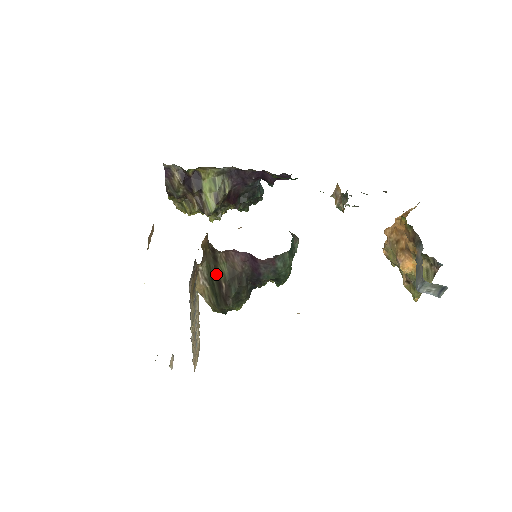
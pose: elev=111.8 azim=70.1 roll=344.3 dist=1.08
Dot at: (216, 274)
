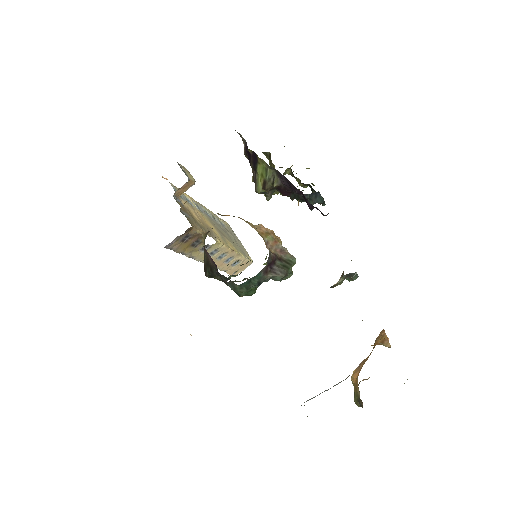
Dot at: occluded
